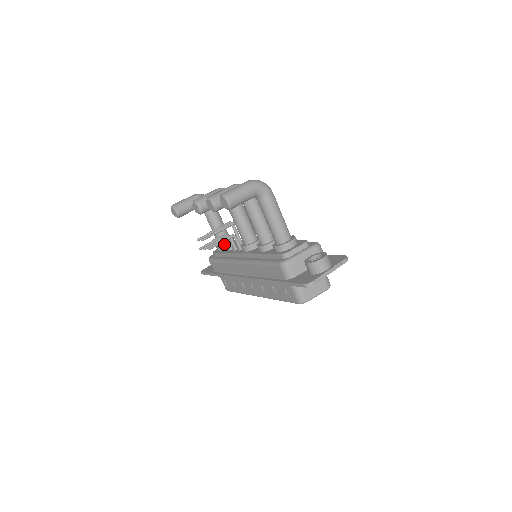
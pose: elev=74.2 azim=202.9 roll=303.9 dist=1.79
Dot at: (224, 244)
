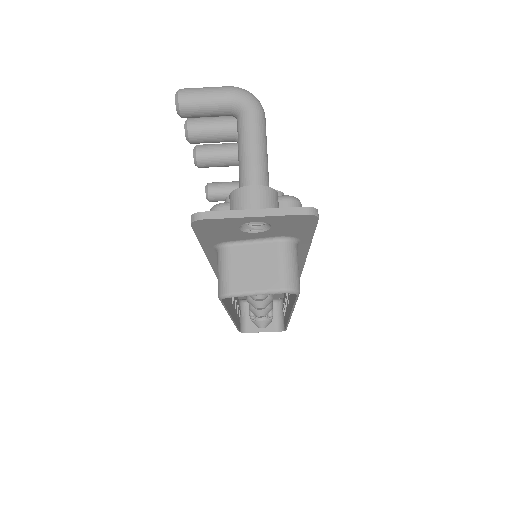
Dot at: occluded
